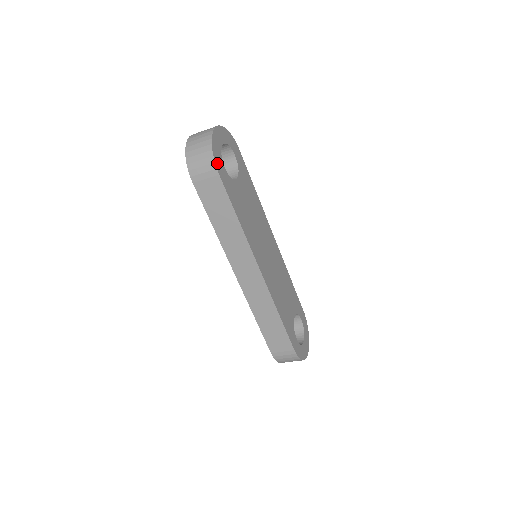
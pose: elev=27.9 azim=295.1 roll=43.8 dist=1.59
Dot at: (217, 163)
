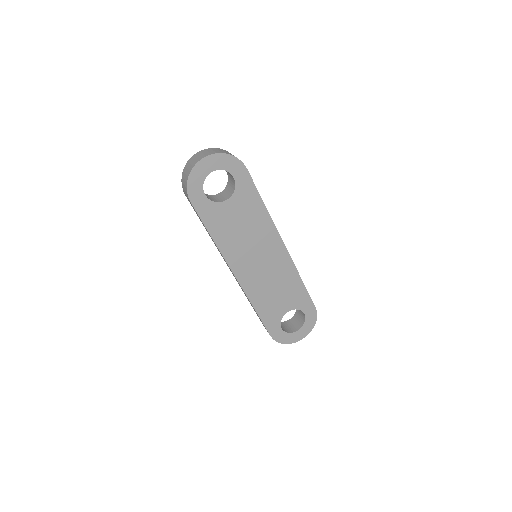
Dot at: (192, 193)
